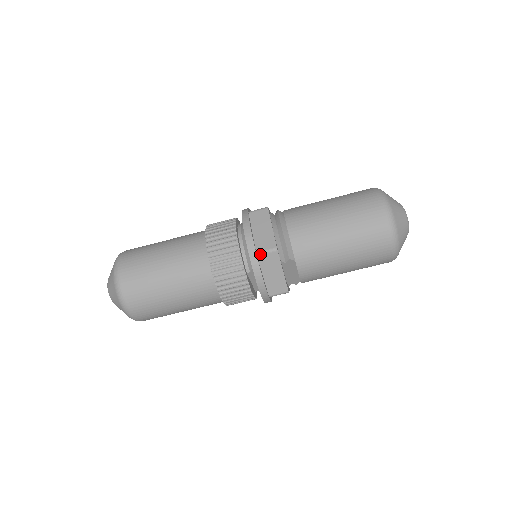
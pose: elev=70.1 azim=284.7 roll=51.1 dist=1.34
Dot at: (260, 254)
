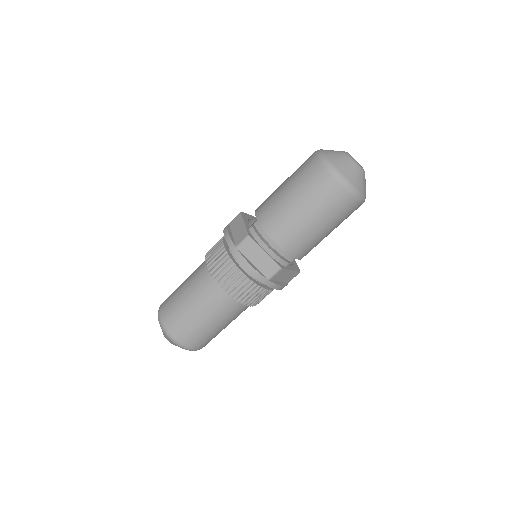
Dot at: (271, 278)
